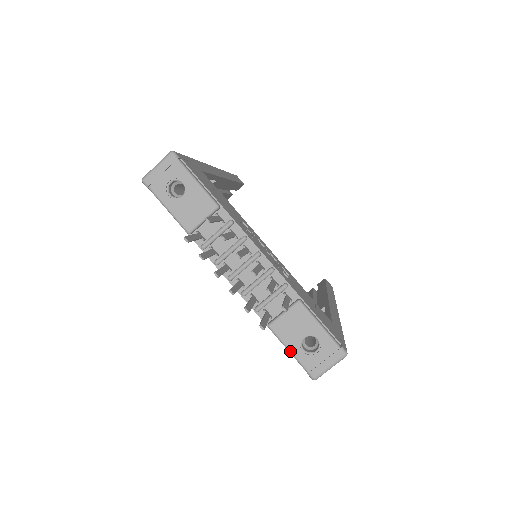
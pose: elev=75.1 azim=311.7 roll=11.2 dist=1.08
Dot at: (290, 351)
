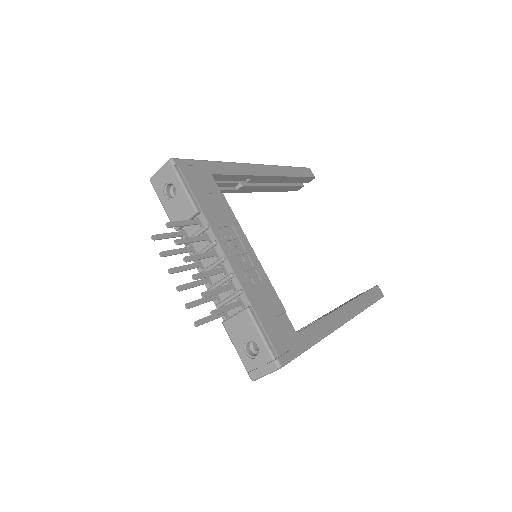
Dot at: (236, 349)
